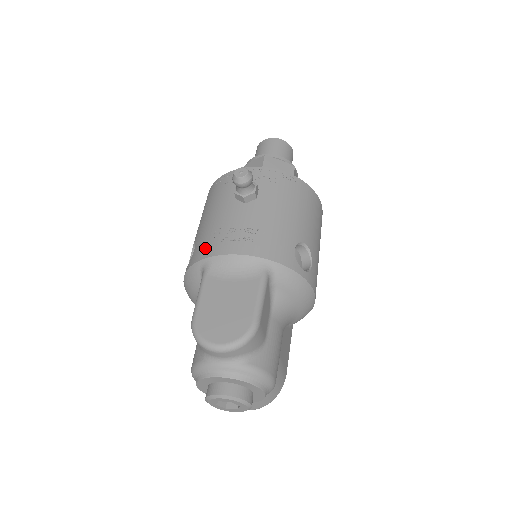
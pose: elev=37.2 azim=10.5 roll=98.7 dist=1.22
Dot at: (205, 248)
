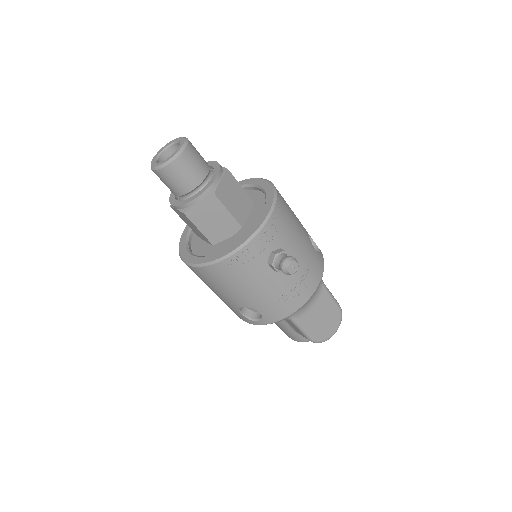
Dot at: (281, 311)
